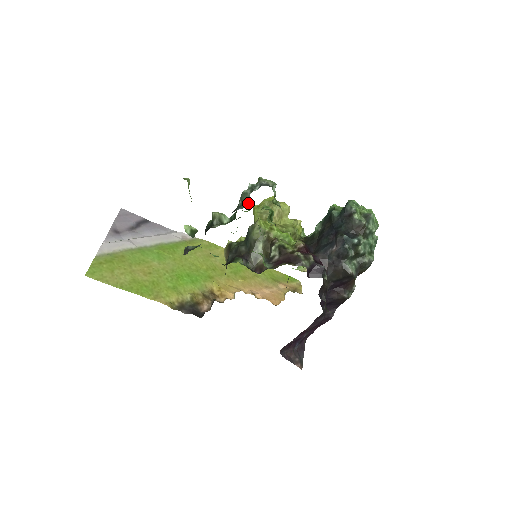
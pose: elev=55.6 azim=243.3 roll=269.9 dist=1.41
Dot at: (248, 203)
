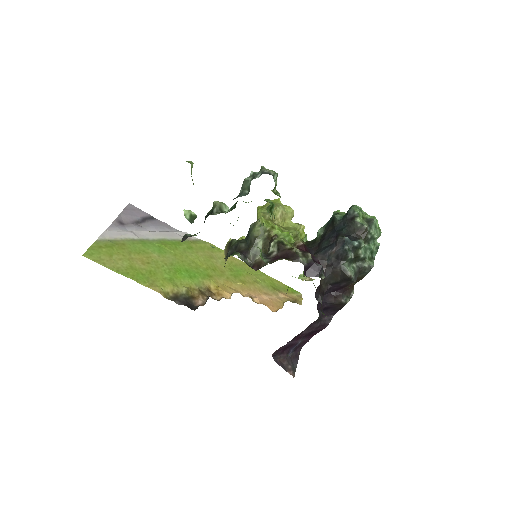
Dot at: (249, 191)
